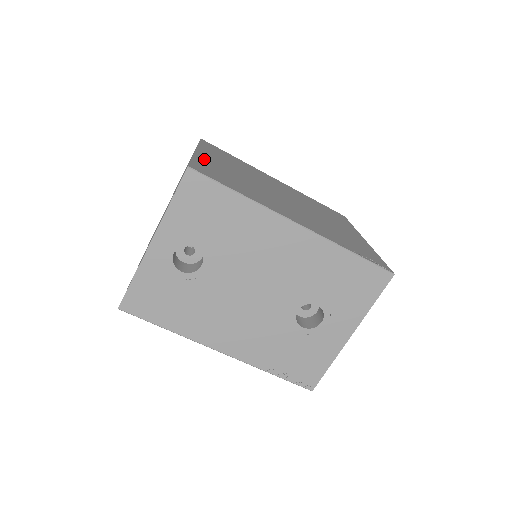
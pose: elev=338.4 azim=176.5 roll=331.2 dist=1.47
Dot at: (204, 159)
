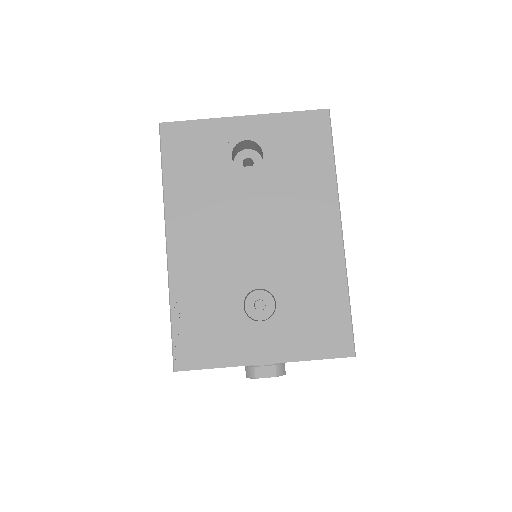
Dot at: occluded
